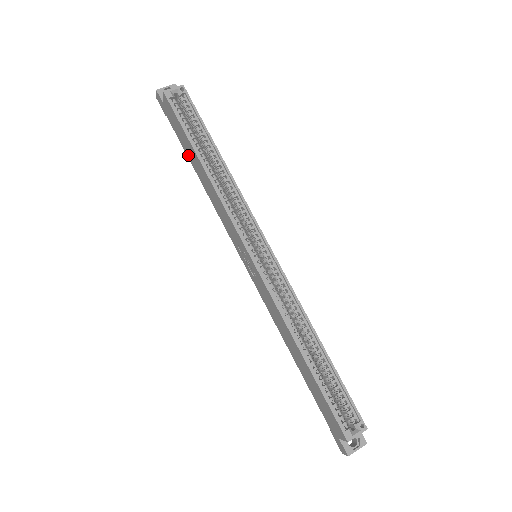
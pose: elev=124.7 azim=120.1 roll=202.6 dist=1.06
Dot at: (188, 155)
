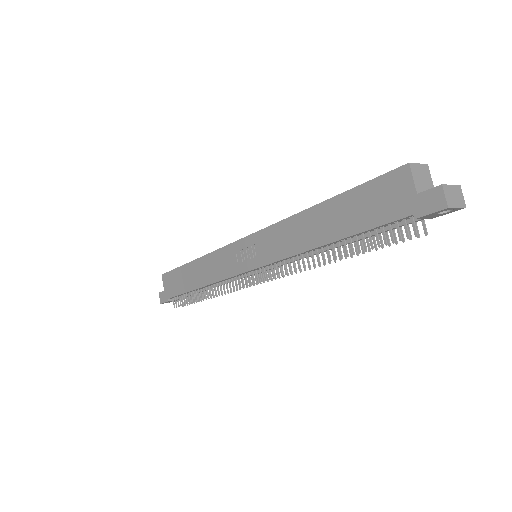
Dot at: (187, 288)
